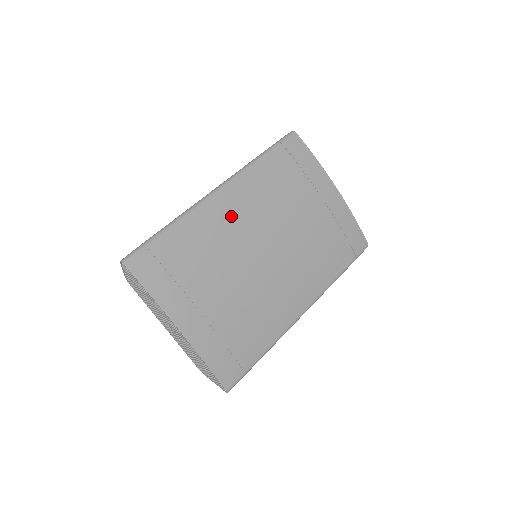
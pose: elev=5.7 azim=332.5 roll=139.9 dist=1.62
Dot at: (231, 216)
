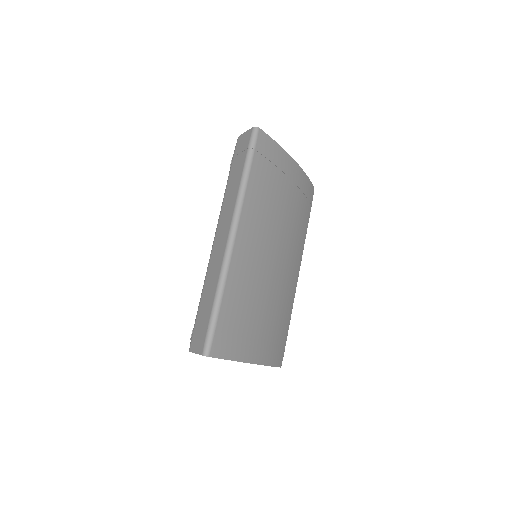
Dot at: (251, 252)
